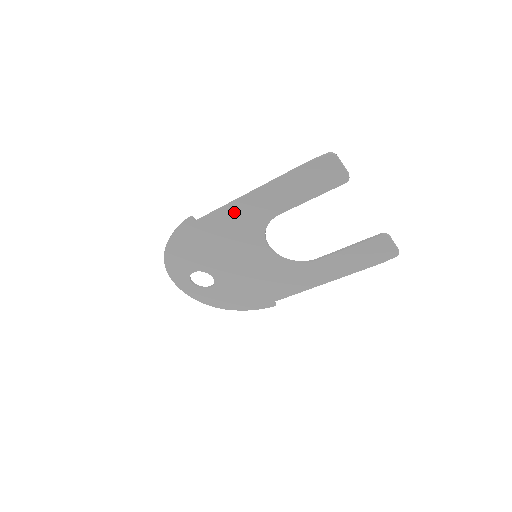
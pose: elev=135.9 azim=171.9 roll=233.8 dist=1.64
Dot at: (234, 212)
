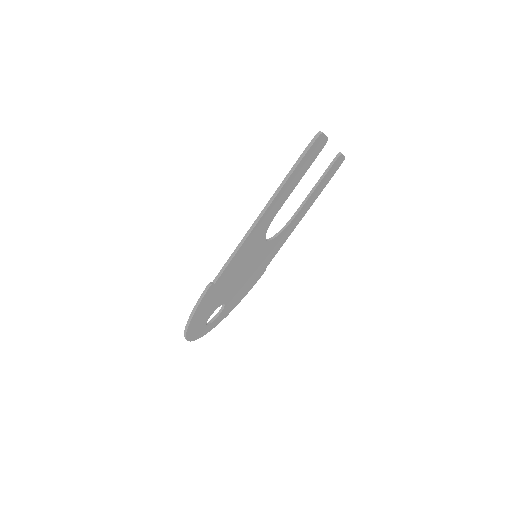
Dot at: (245, 245)
